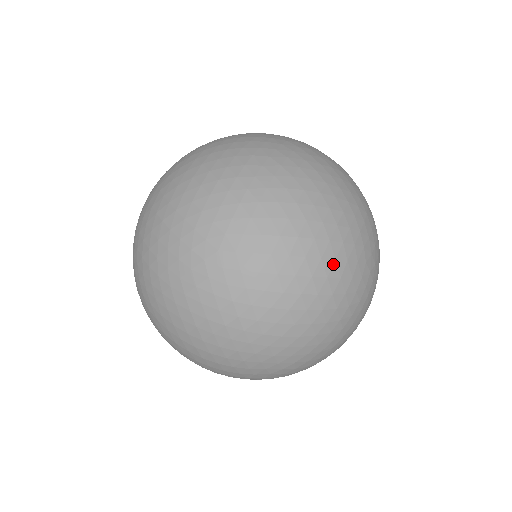
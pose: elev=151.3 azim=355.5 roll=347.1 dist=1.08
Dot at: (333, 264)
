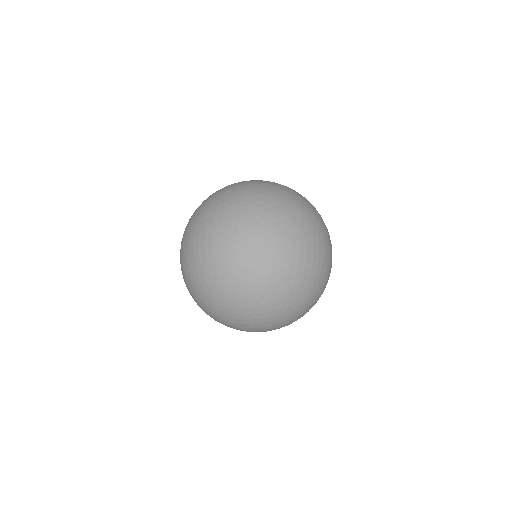
Dot at: (300, 244)
